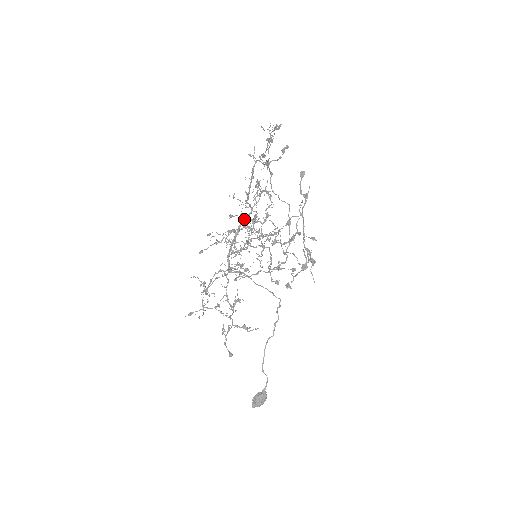
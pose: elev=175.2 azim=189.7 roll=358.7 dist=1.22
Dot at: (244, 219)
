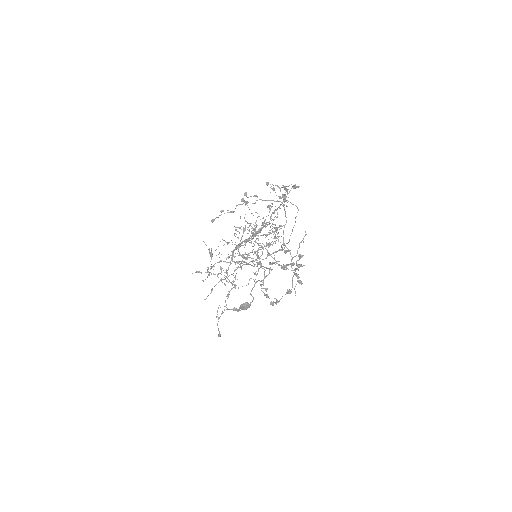
Dot at: occluded
